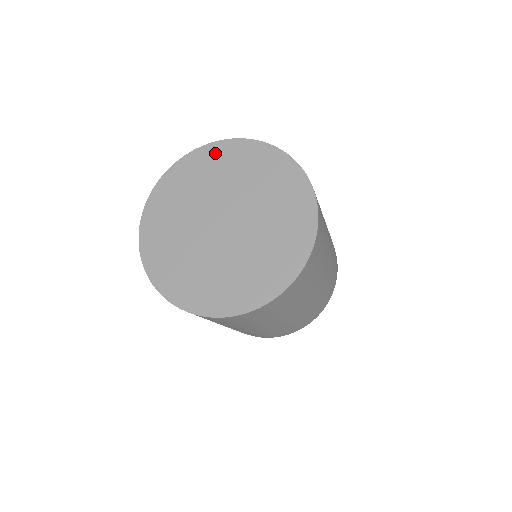
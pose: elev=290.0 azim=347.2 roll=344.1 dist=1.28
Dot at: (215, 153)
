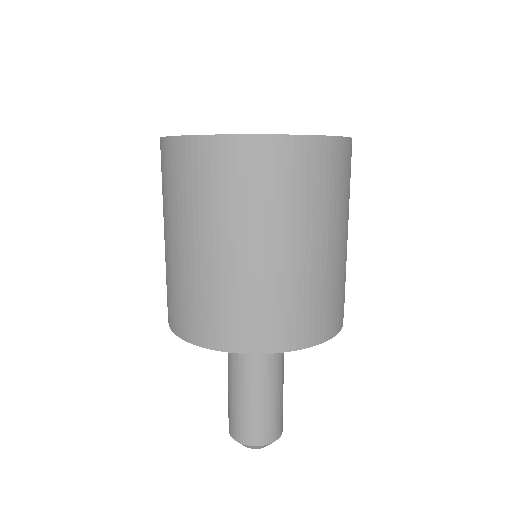
Dot at: occluded
